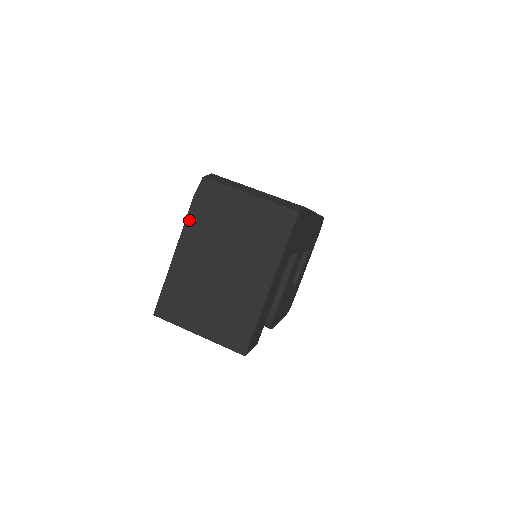
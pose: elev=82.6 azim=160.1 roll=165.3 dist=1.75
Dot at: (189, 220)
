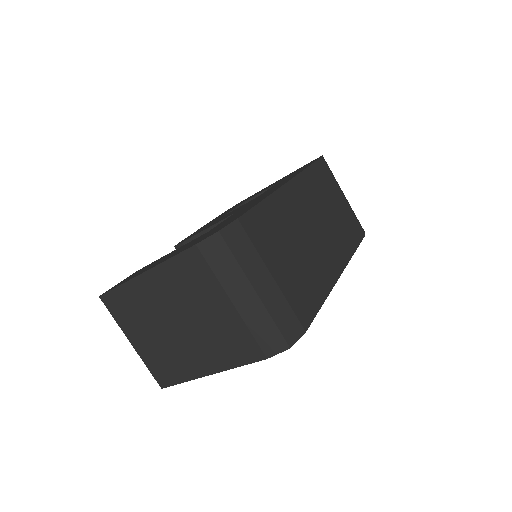
Dot at: (176, 260)
